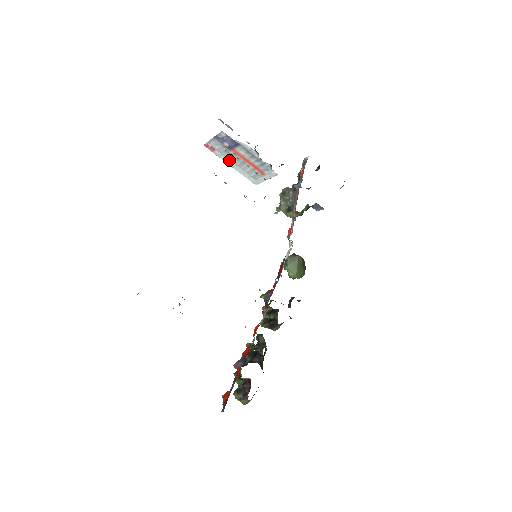
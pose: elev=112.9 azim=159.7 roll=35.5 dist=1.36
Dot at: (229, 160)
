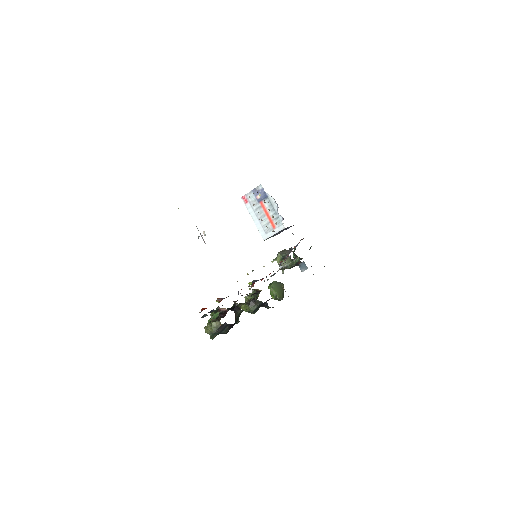
Dot at: (254, 213)
